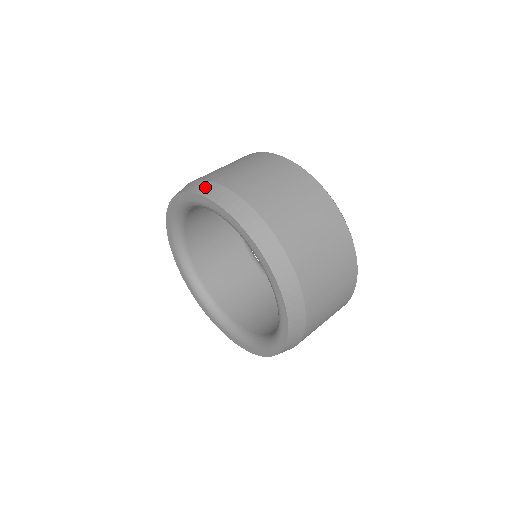
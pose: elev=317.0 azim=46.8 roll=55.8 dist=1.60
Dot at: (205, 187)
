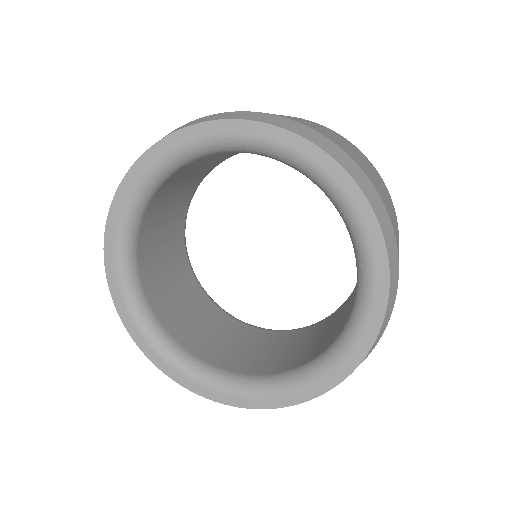
Dot at: (314, 135)
